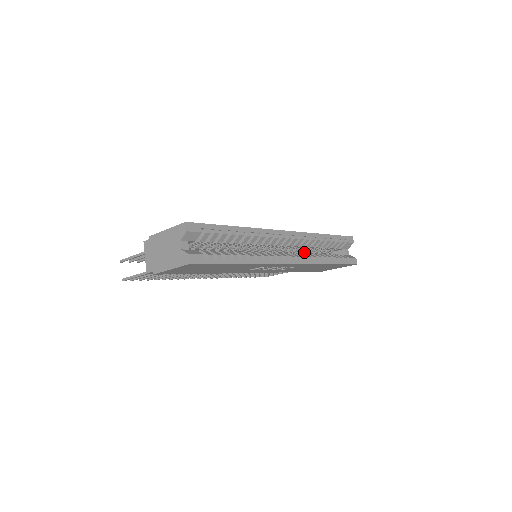
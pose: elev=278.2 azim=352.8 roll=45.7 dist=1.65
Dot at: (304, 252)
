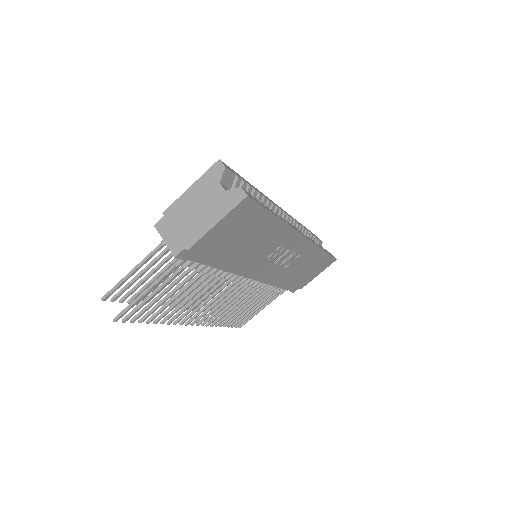
Dot at: occluded
